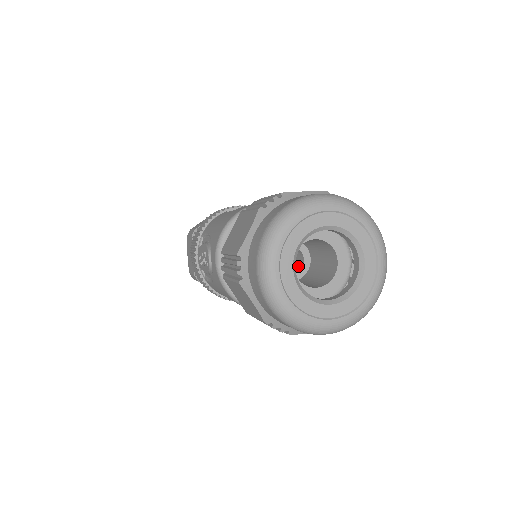
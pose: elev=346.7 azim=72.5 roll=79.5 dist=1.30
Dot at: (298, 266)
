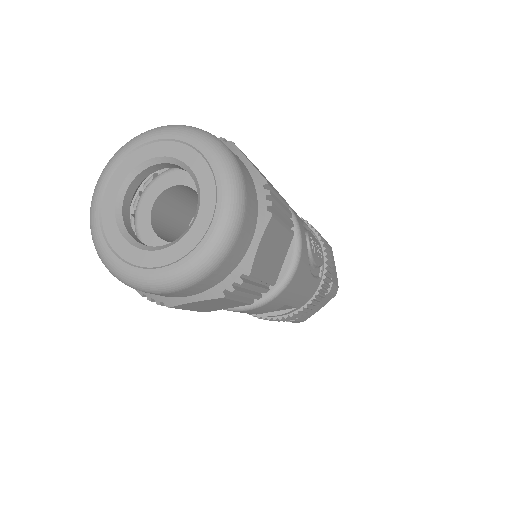
Dot at: occluded
